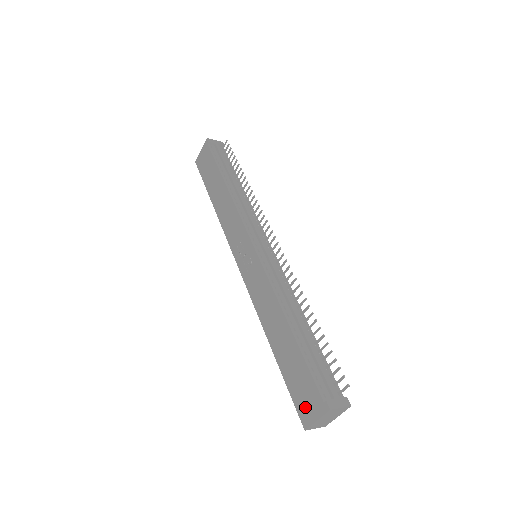
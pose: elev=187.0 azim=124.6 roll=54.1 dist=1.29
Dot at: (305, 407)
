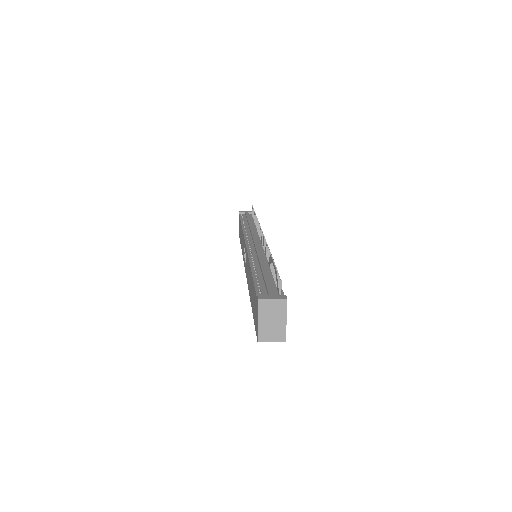
Dot at: (256, 321)
